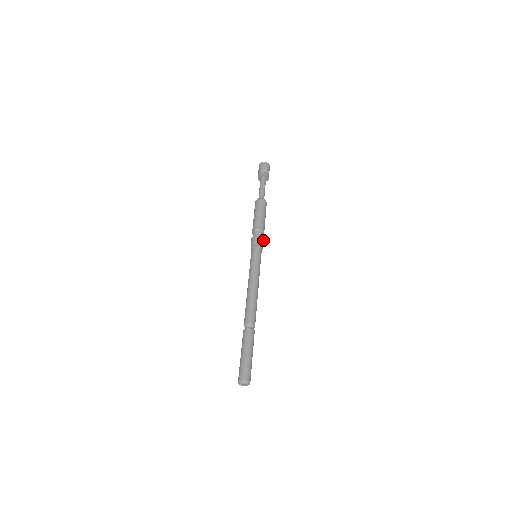
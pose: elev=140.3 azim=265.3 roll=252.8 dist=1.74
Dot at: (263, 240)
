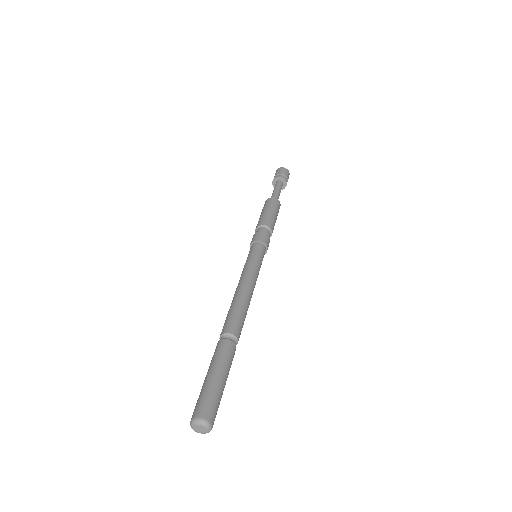
Dot at: (269, 239)
